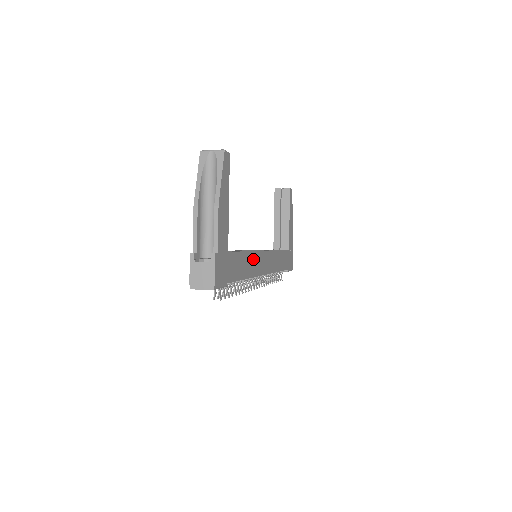
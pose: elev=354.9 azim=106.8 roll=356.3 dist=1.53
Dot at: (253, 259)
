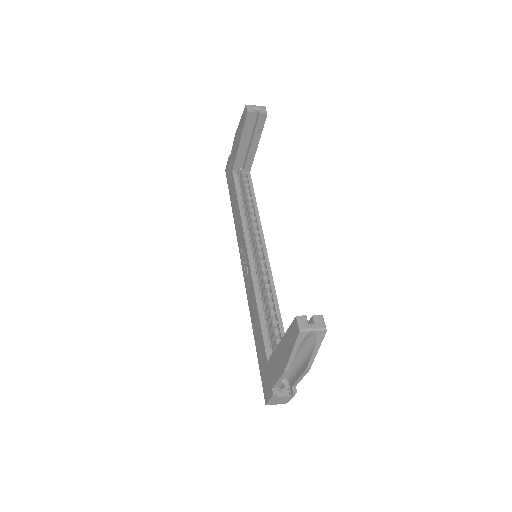
Dot at: occluded
